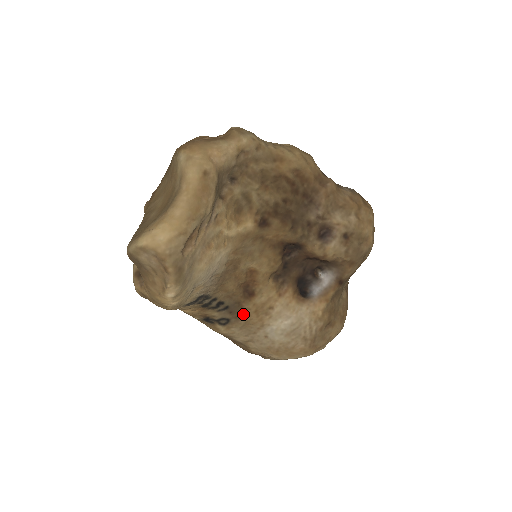
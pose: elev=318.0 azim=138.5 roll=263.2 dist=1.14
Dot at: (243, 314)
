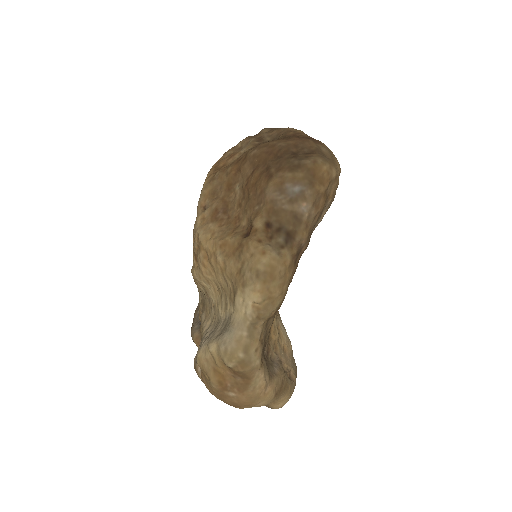
Dot at: occluded
